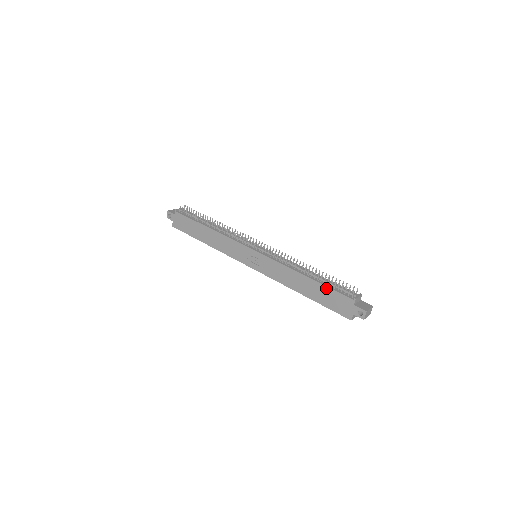
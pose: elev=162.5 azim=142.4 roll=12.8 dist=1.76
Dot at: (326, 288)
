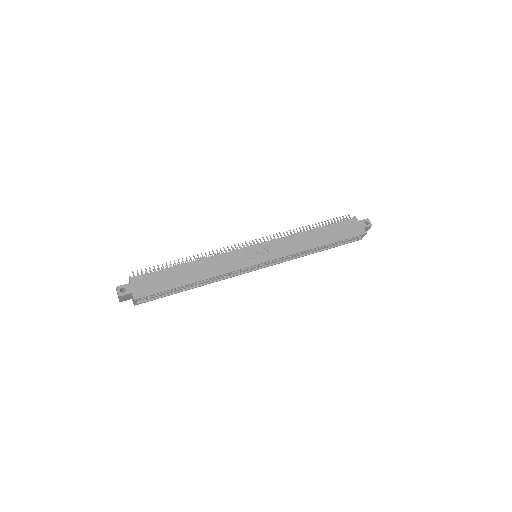
Dot at: (333, 225)
